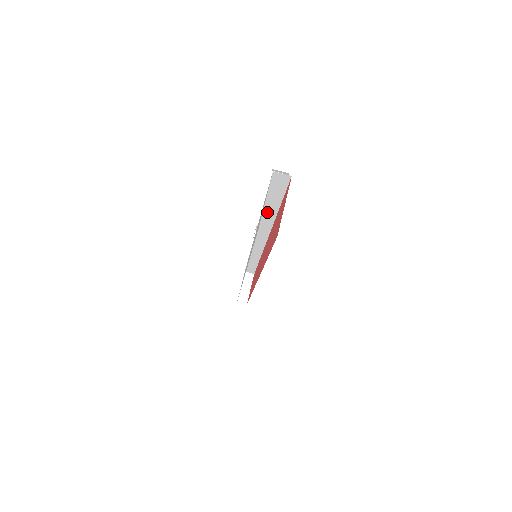
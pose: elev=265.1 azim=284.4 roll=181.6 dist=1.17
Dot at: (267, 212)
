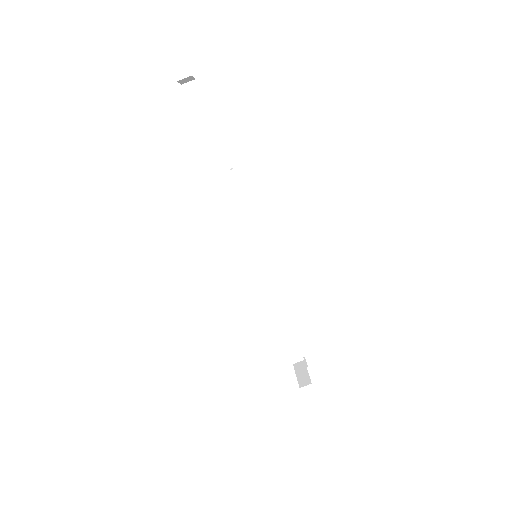
Dot at: (218, 165)
